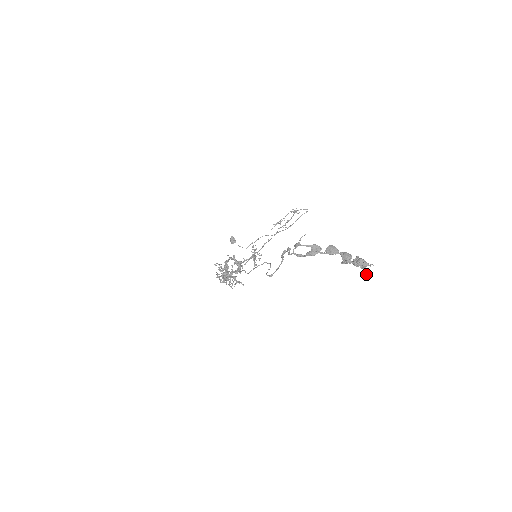
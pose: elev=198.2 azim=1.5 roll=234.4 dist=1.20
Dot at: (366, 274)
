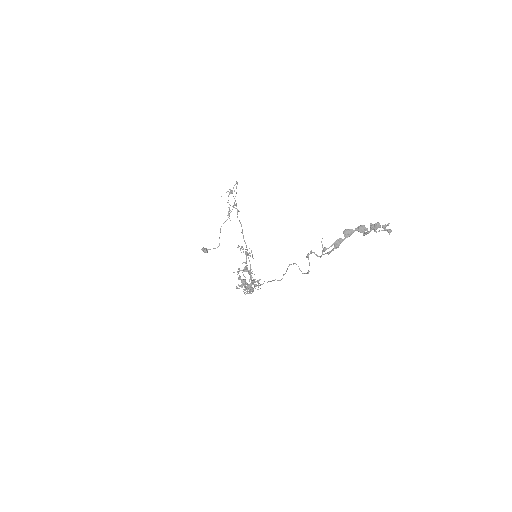
Dot at: (390, 232)
